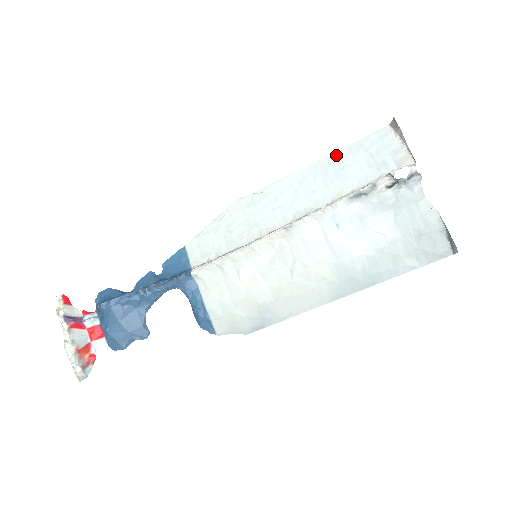
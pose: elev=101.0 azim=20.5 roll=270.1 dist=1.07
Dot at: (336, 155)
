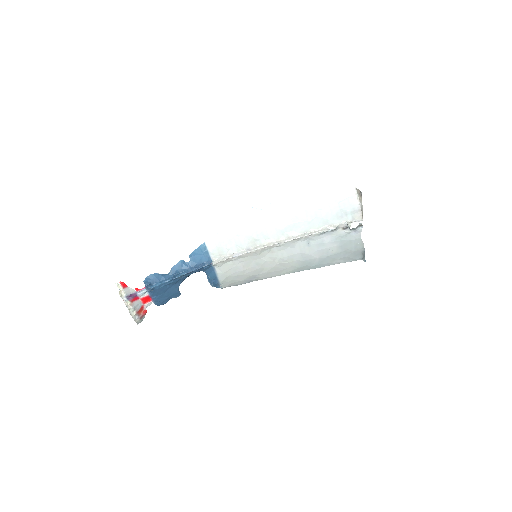
Dot at: (317, 198)
